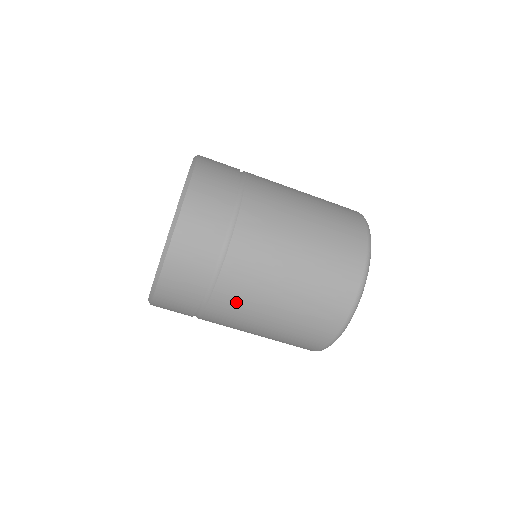
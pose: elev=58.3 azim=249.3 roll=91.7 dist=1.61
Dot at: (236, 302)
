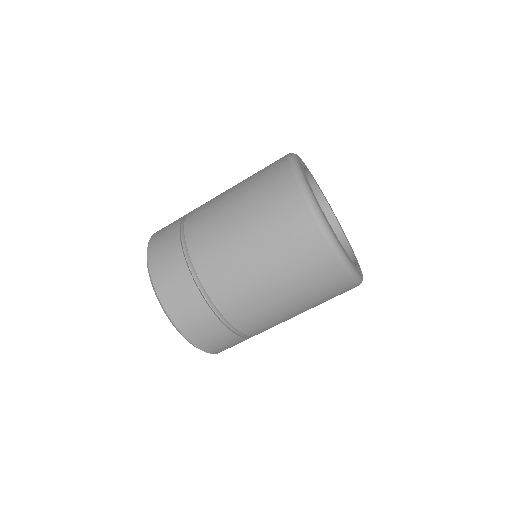
Dot at: occluded
